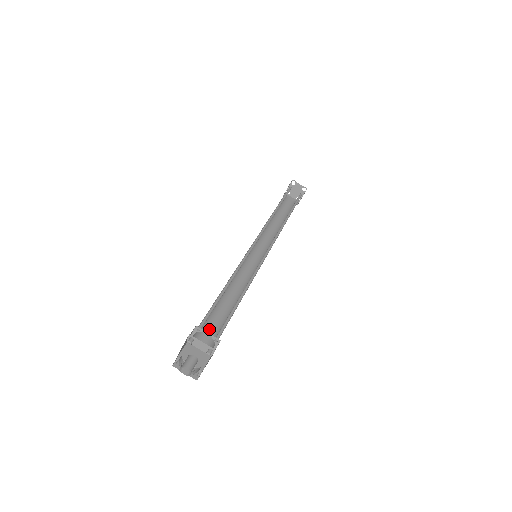
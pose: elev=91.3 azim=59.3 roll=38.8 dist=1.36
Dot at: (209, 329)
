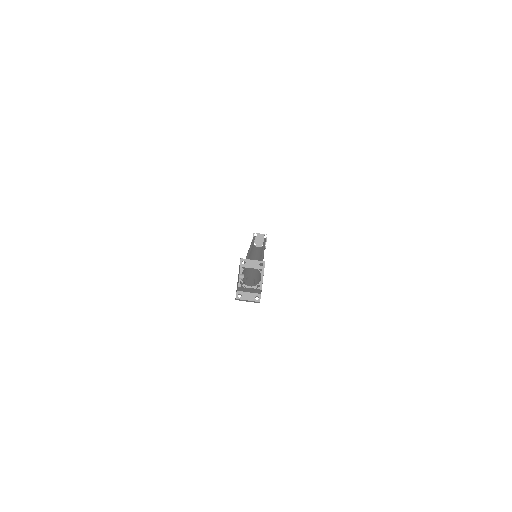
Dot at: (249, 281)
